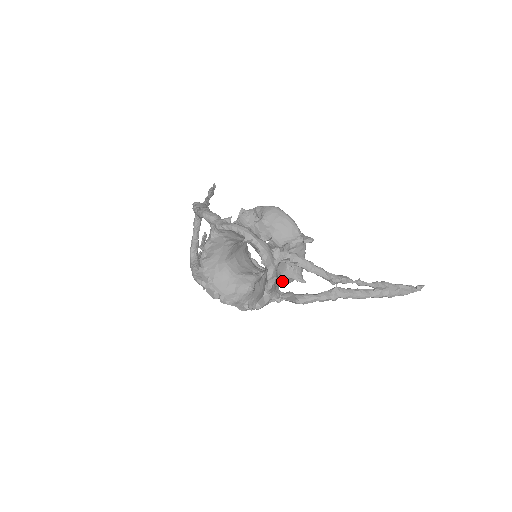
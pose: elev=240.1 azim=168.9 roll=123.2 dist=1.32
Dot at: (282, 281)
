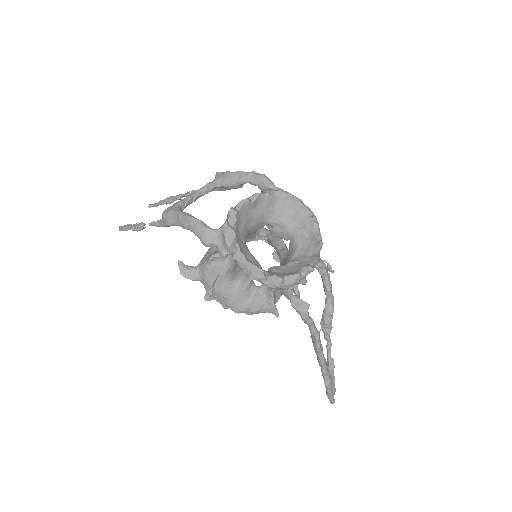
Dot at: (252, 302)
